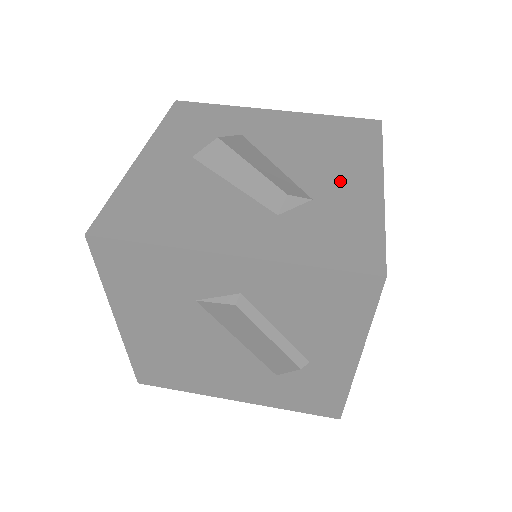
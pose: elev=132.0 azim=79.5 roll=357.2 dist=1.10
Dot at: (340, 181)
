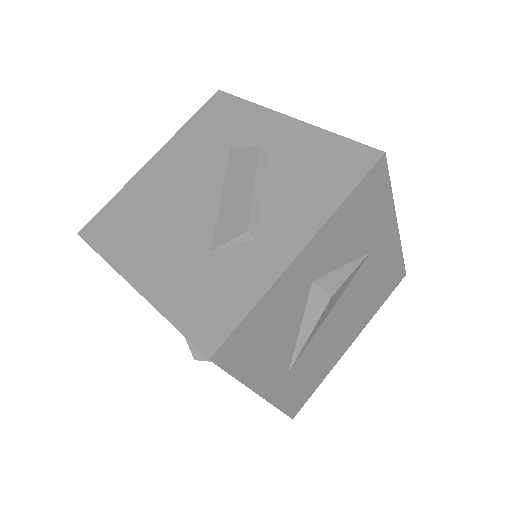
Dot at: occluded
